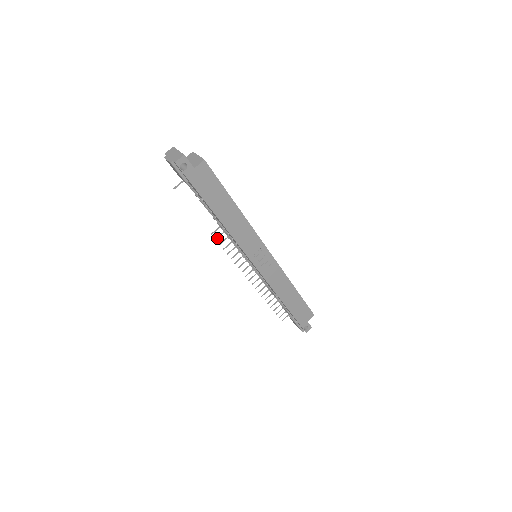
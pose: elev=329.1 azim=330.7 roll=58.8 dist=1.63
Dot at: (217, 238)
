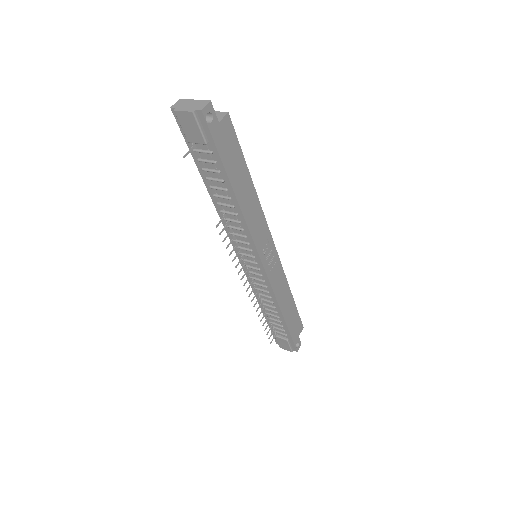
Dot at: (221, 232)
